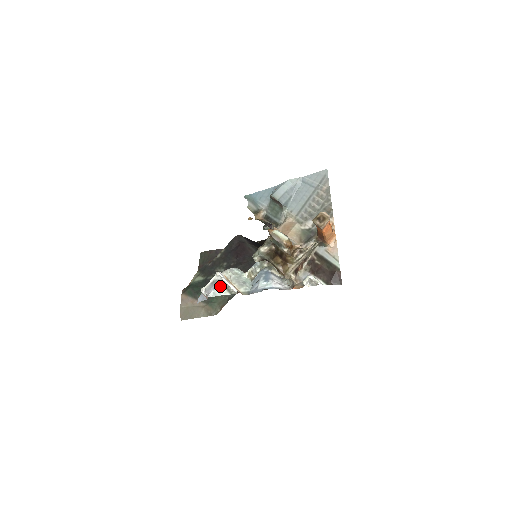
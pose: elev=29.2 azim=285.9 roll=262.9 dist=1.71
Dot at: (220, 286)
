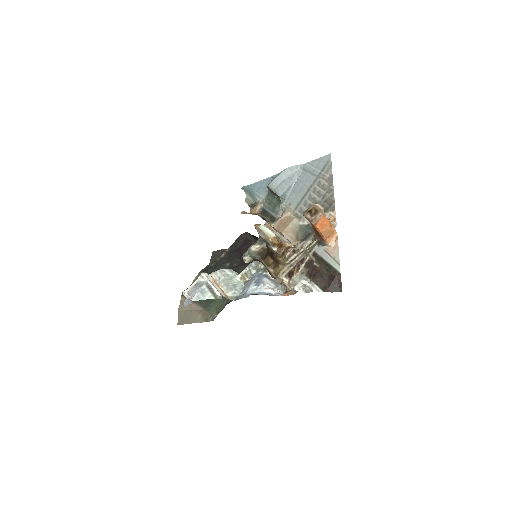
Dot at: (205, 289)
